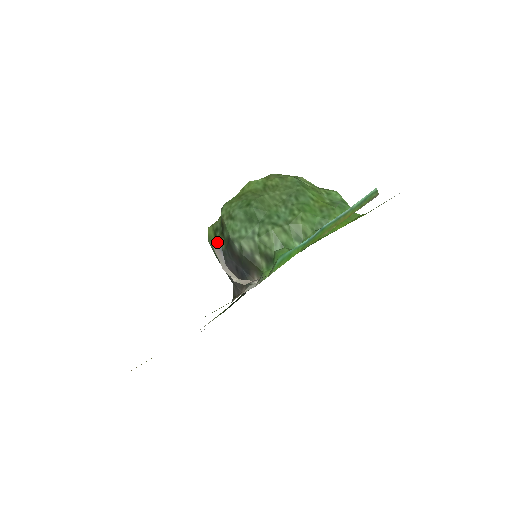
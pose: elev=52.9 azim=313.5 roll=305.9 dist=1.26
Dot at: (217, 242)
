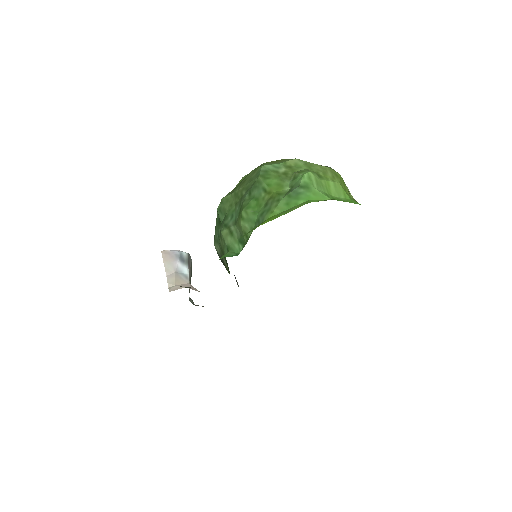
Dot at: occluded
